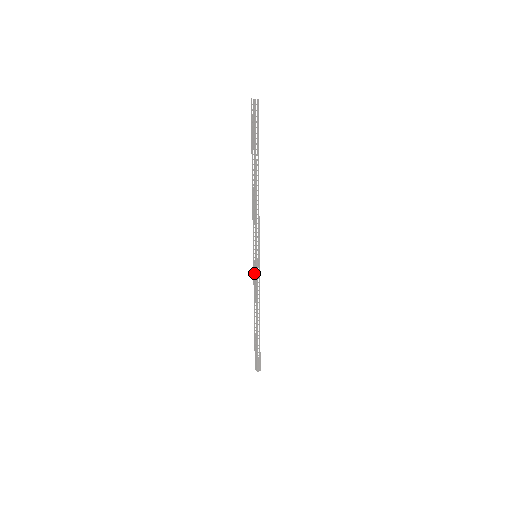
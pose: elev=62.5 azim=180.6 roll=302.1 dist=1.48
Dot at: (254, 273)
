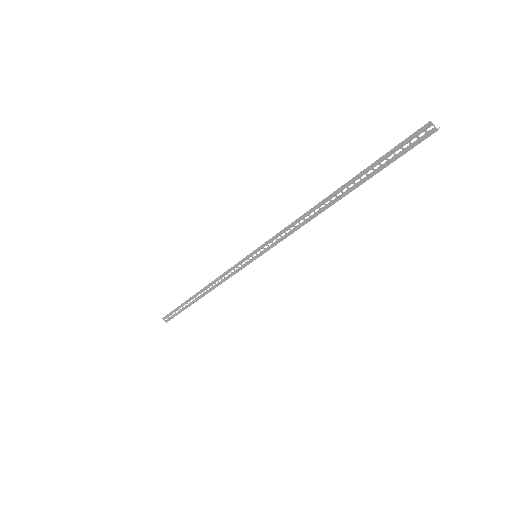
Dot at: occluded
